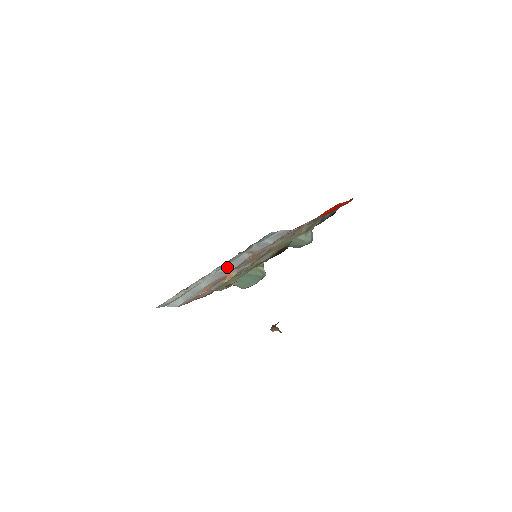
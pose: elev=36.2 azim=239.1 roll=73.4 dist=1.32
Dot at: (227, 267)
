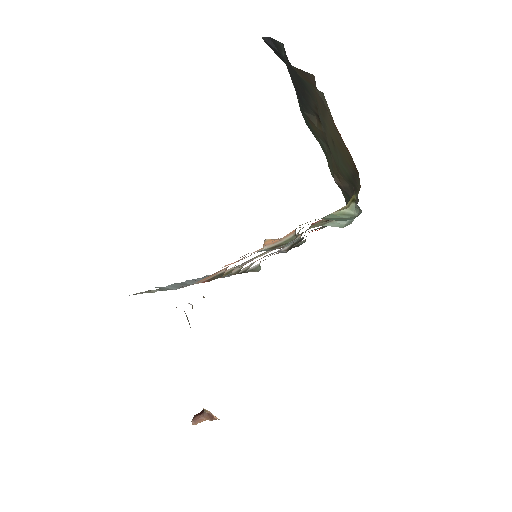
Dot at: (200, 279)
